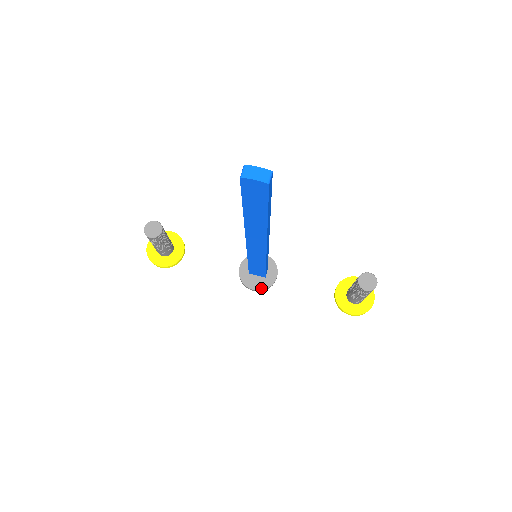
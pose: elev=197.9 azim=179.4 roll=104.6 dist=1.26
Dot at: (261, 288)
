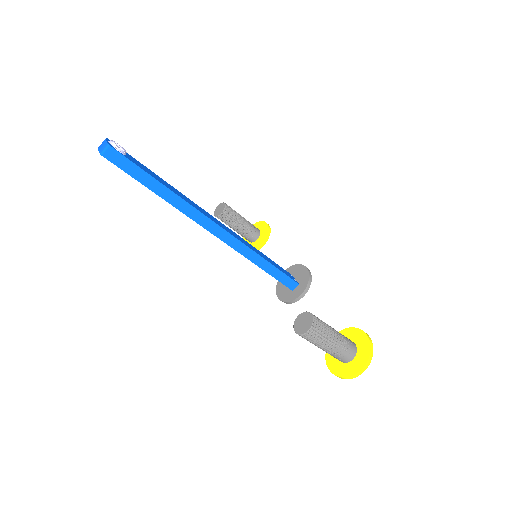
Dot at: (284, 299)
